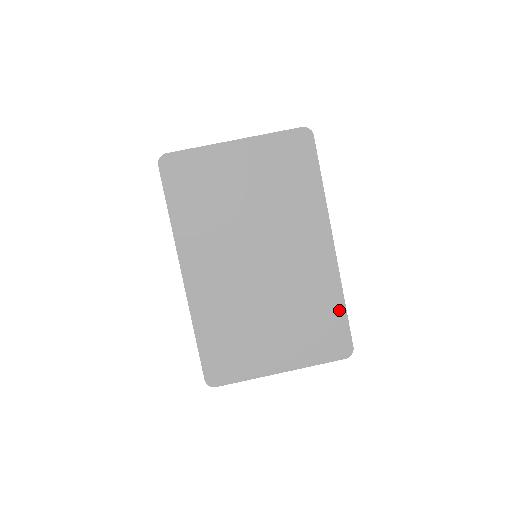
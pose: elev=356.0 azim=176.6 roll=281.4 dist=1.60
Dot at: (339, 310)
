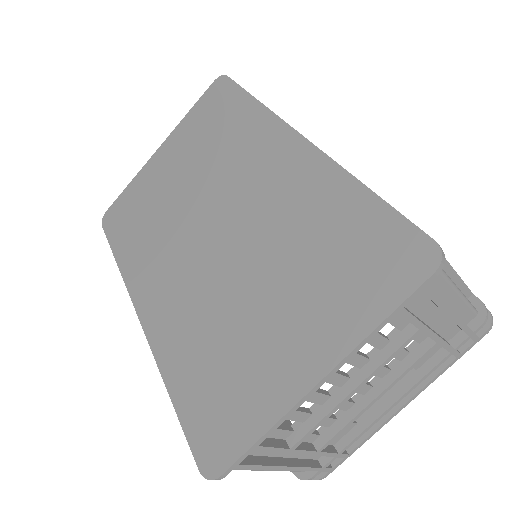
Dot at: (363, 204)
